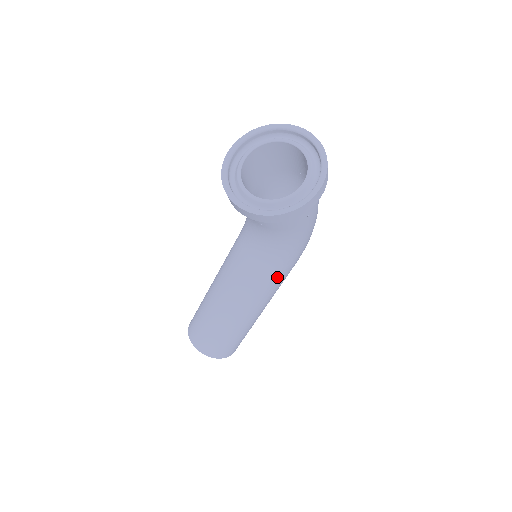
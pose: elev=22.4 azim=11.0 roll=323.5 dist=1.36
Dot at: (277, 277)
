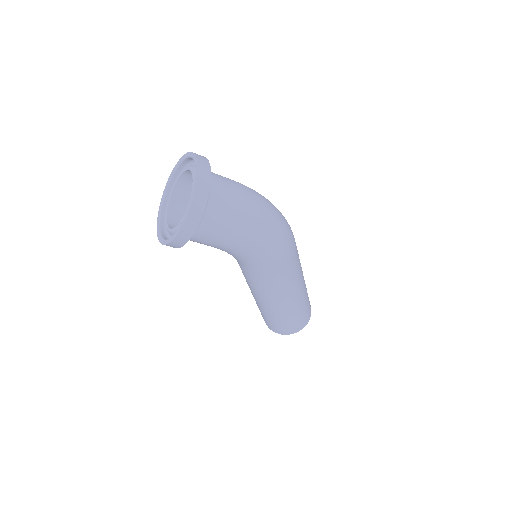
Dot at: (263, 280)
